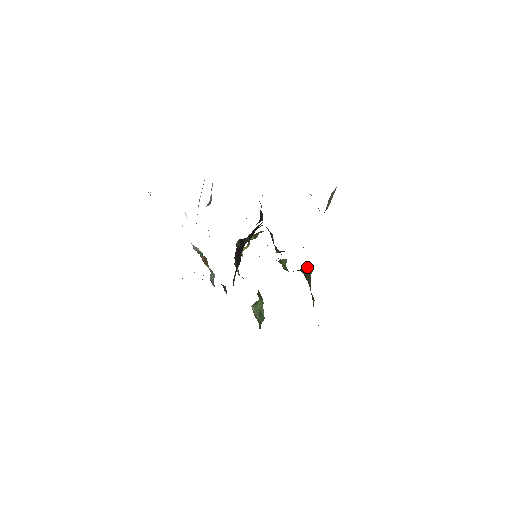
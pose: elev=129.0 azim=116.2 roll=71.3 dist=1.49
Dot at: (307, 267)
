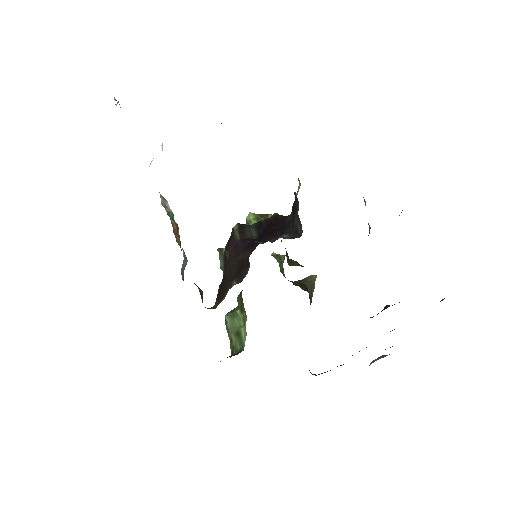
Dot at: (311, 279)
